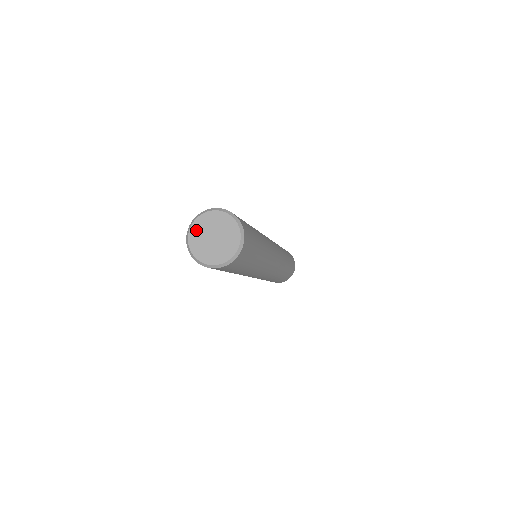
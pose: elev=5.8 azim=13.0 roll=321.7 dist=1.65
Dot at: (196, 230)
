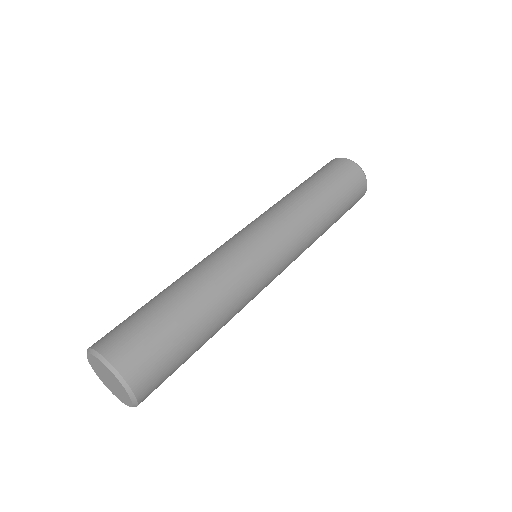
Dot at: (93, 361)
